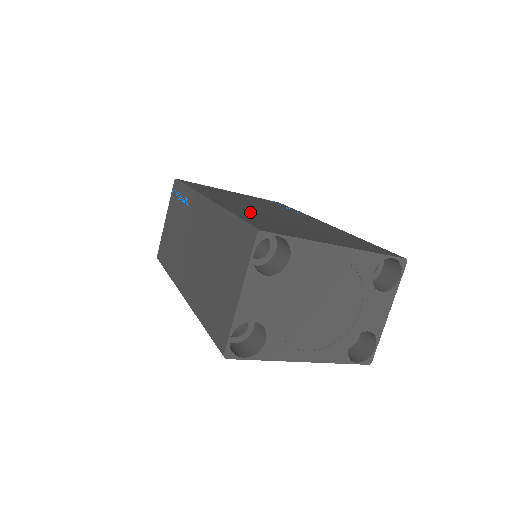
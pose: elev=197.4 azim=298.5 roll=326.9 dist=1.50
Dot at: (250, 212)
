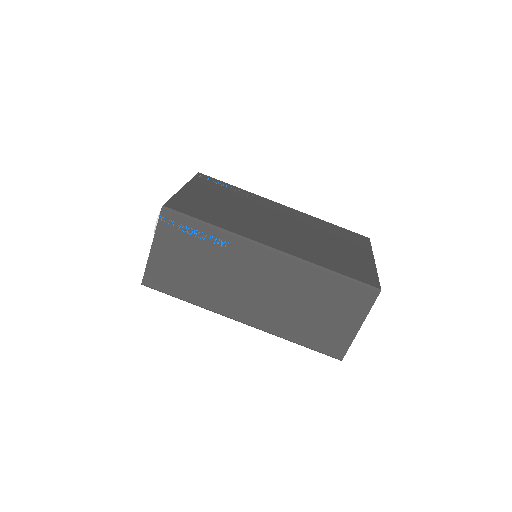
Dot at: (307, 249)
